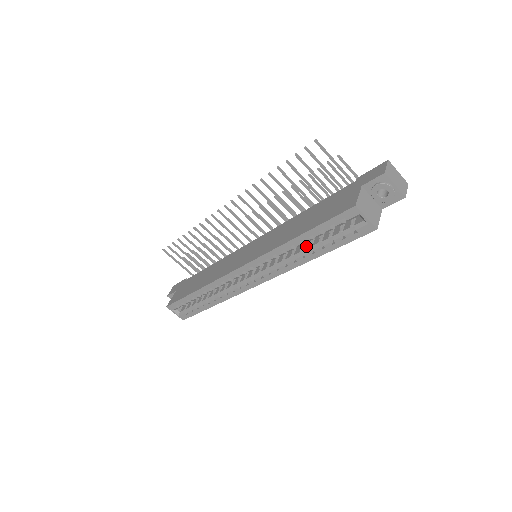
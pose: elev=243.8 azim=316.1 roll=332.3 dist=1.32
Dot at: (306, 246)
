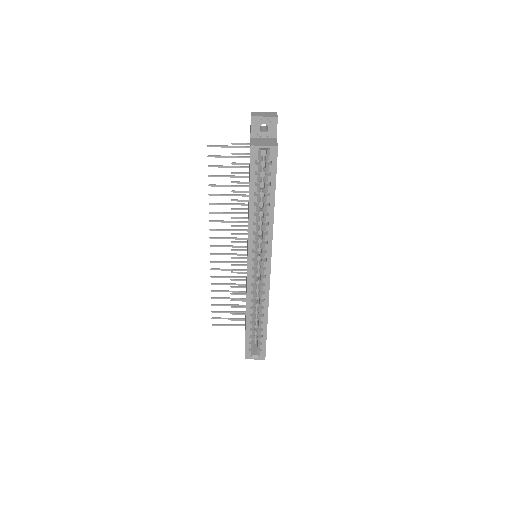
Dot at: occluded
